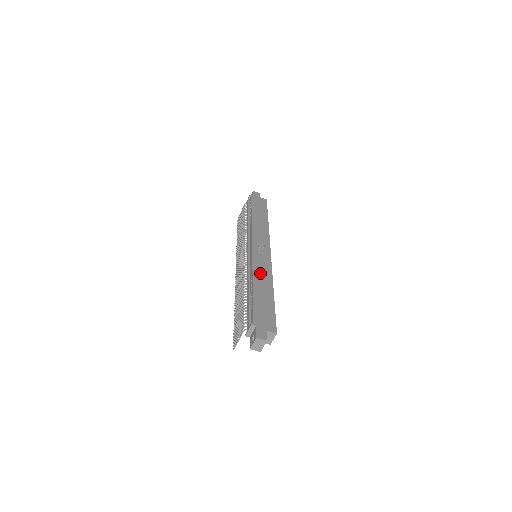
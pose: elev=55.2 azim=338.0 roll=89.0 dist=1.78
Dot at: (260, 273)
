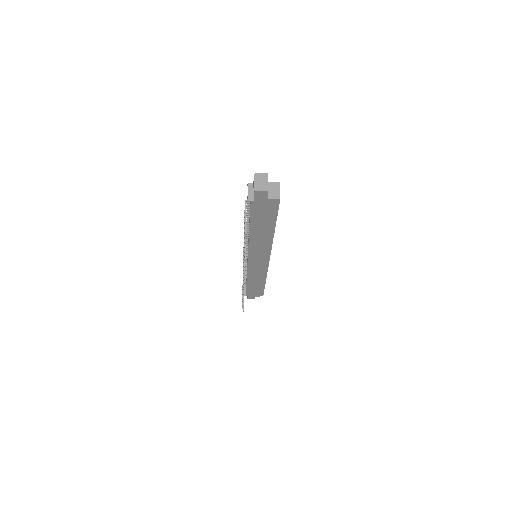
Dot at: occluded
